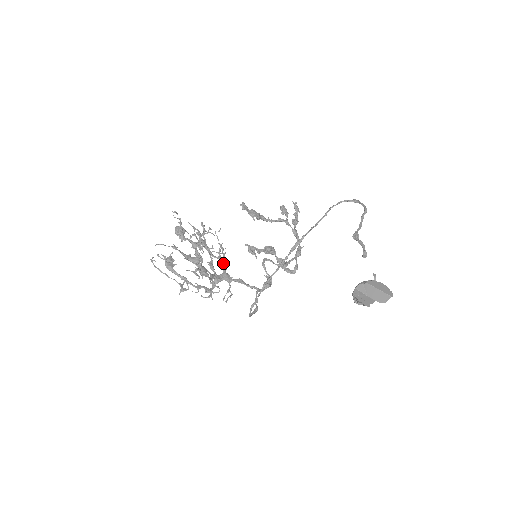
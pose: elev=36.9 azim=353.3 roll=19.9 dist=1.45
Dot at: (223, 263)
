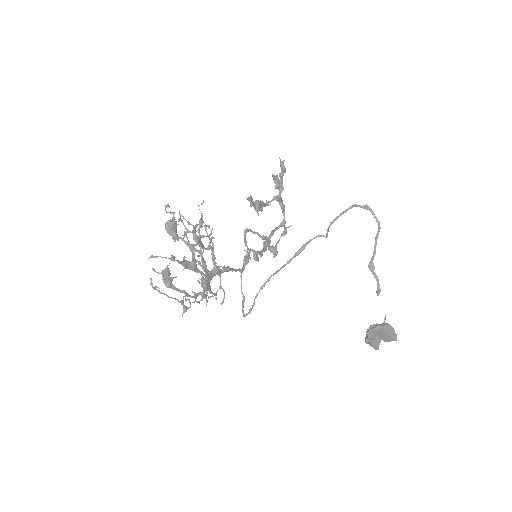
Dot at: (212, 252)
